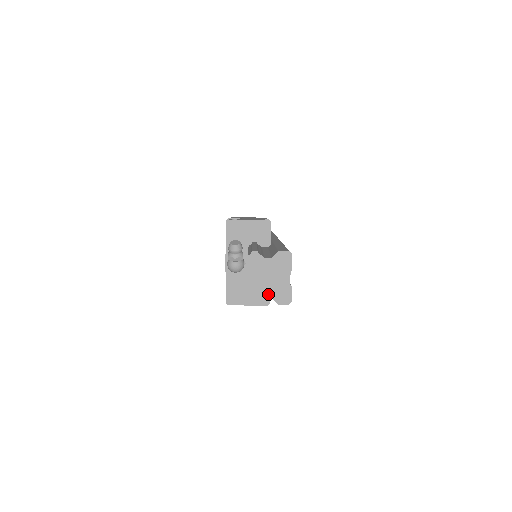
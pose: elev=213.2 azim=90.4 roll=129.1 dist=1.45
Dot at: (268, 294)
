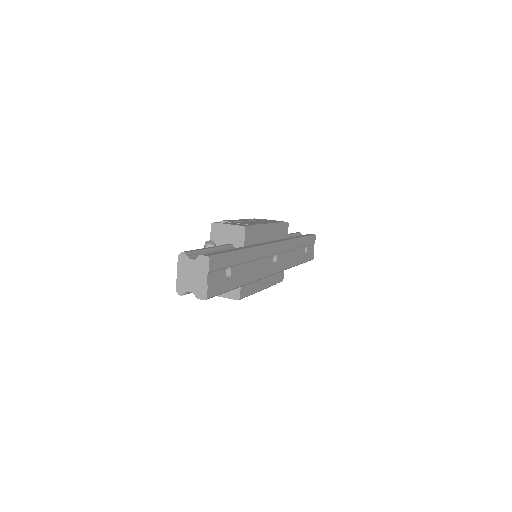
Dot at: (190, 289)
